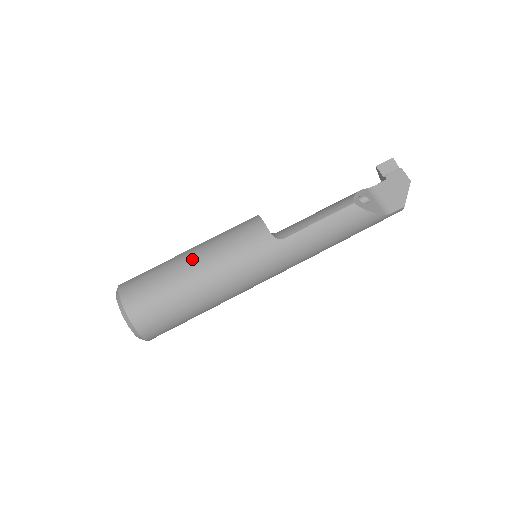
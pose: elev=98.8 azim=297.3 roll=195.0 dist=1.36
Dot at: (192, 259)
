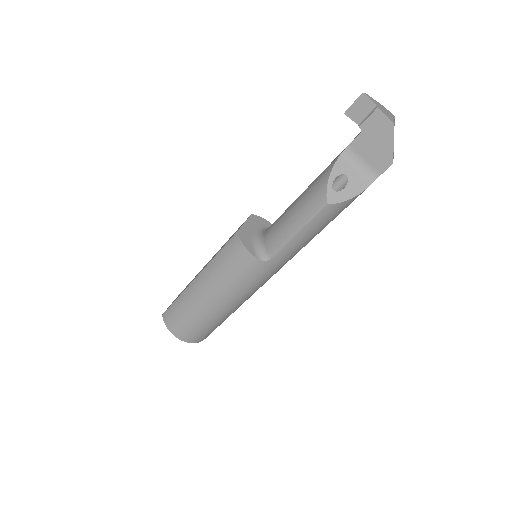
Dot at: (203, 294)
